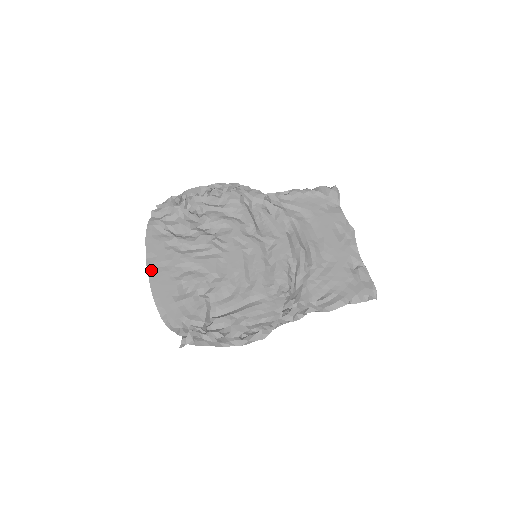
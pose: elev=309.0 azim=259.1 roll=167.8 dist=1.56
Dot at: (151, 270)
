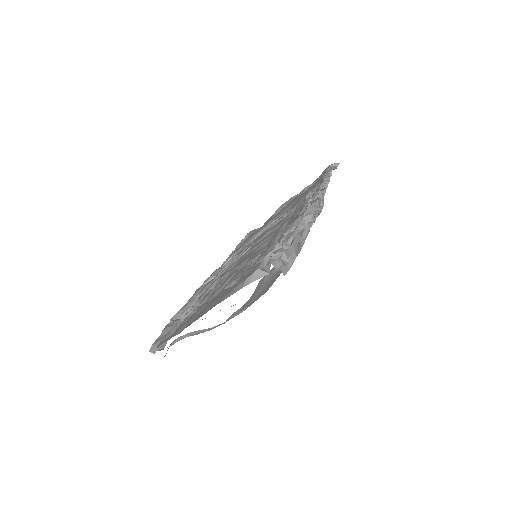
Dot at: (192, 322)
